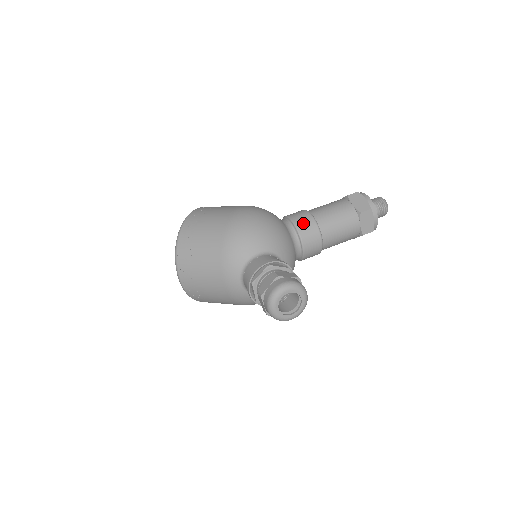
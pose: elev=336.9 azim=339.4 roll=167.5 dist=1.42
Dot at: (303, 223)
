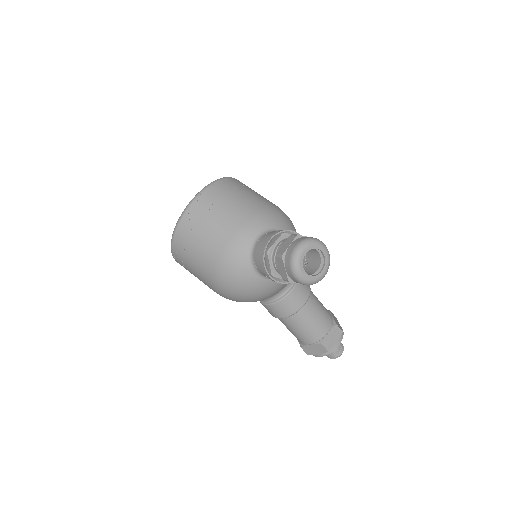
Dot at: occluded
